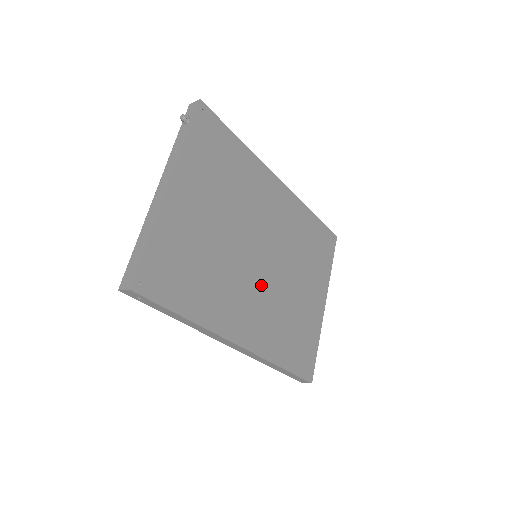
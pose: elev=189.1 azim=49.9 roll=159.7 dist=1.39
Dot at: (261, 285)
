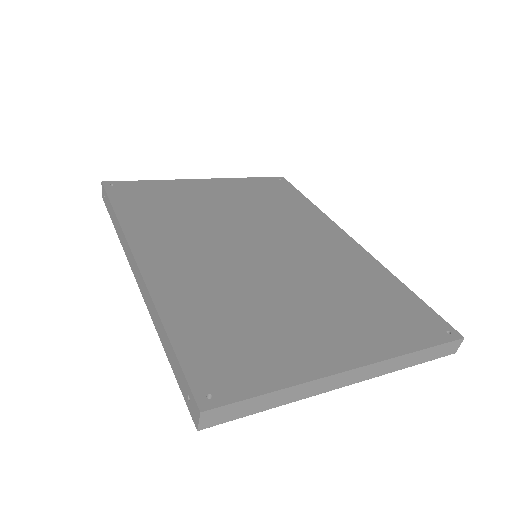
Dot at: (230, 260)
